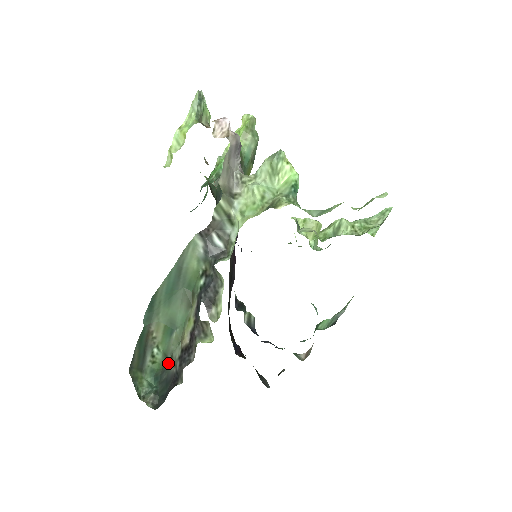
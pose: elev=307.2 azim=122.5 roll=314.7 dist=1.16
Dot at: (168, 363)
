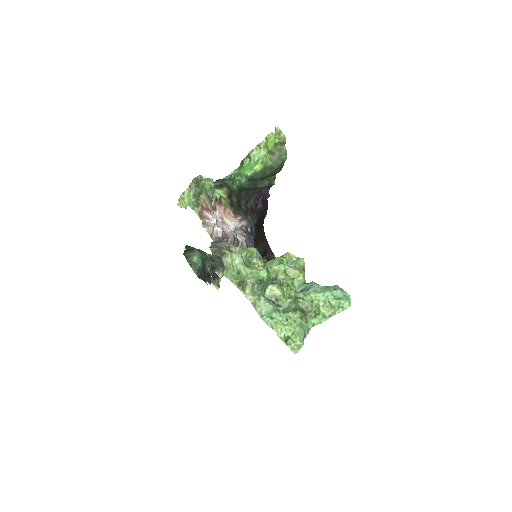
Dot at: (206, 260)
